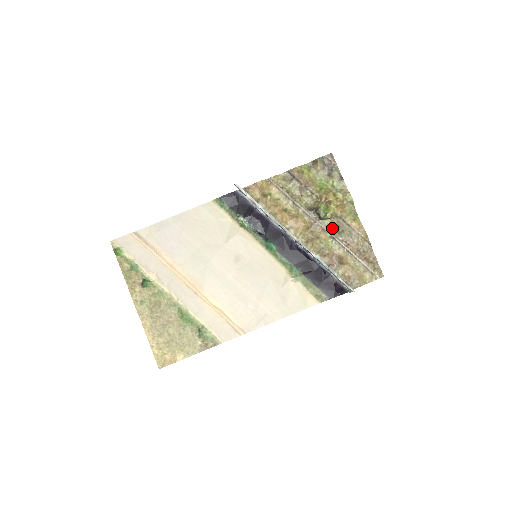
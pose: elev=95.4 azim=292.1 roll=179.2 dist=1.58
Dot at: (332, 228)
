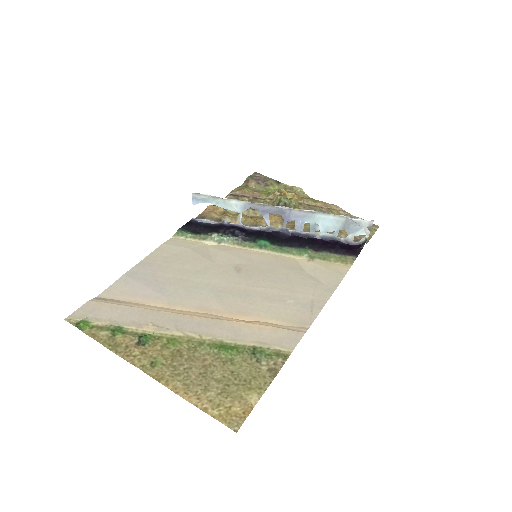
Dot at: occluded
